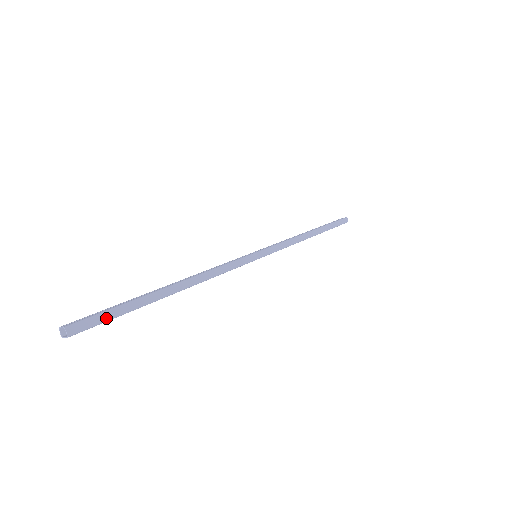
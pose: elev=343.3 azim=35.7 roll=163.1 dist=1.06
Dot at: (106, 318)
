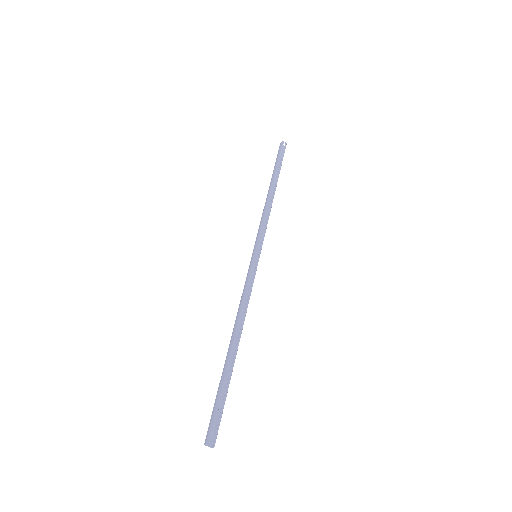
Dot at: occluded
